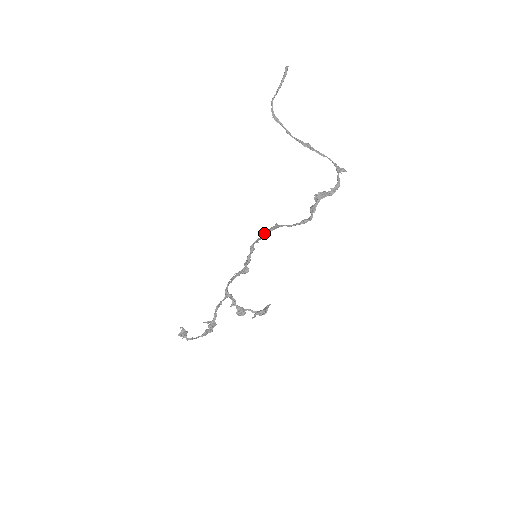
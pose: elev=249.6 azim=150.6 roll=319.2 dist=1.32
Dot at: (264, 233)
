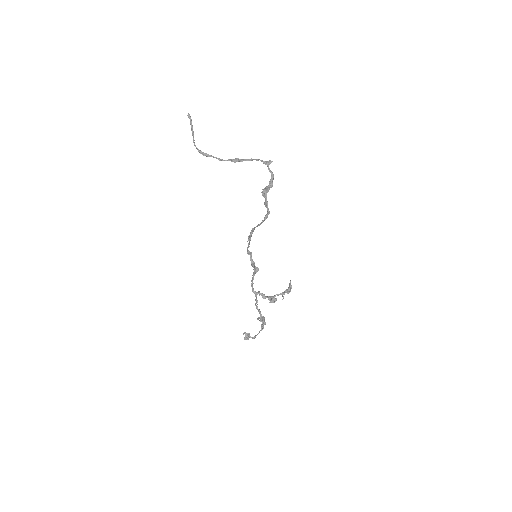
Dot at: (249, 239)
